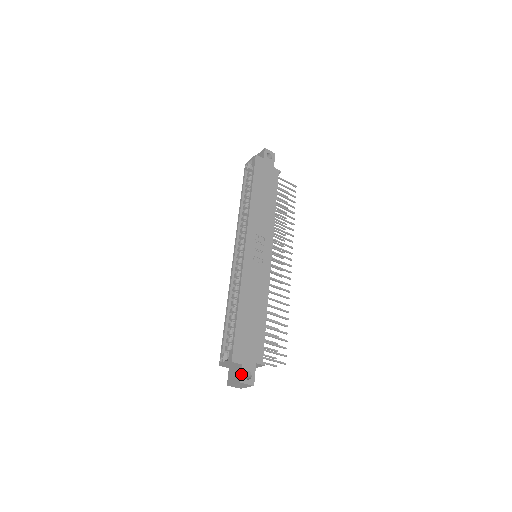
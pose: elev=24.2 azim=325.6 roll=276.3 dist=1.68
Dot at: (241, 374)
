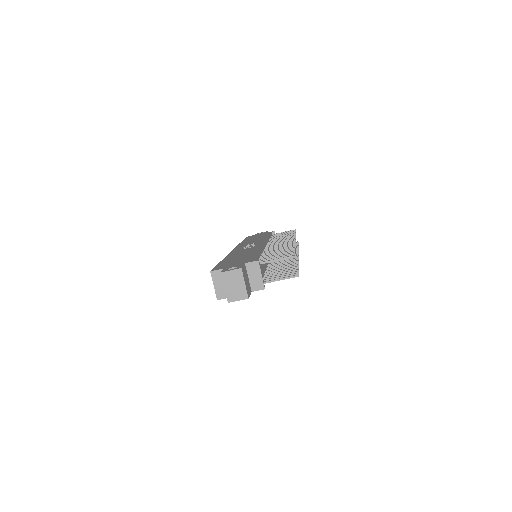
Dot at: (223, 270)
